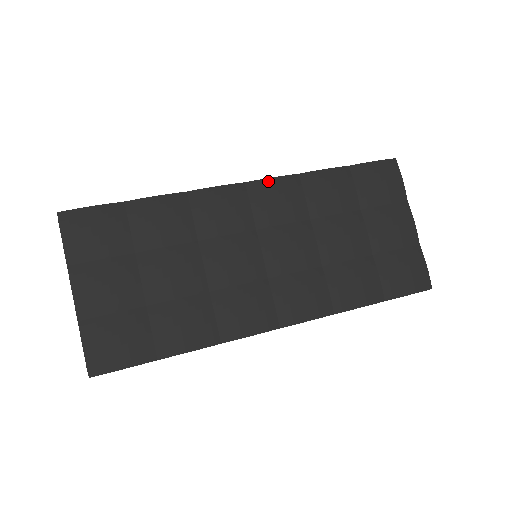
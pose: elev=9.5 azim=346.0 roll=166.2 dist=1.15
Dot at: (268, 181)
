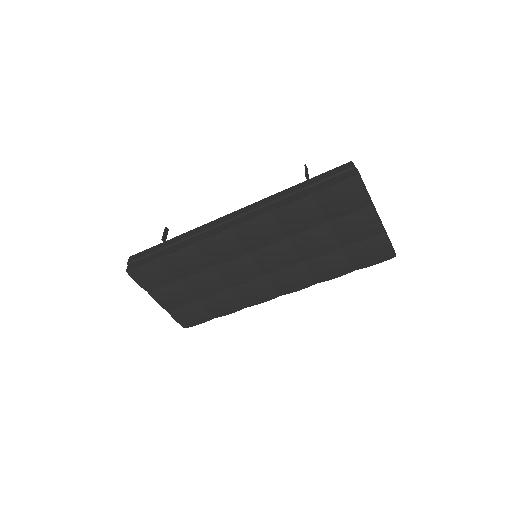
Dot at: (246, 224)
